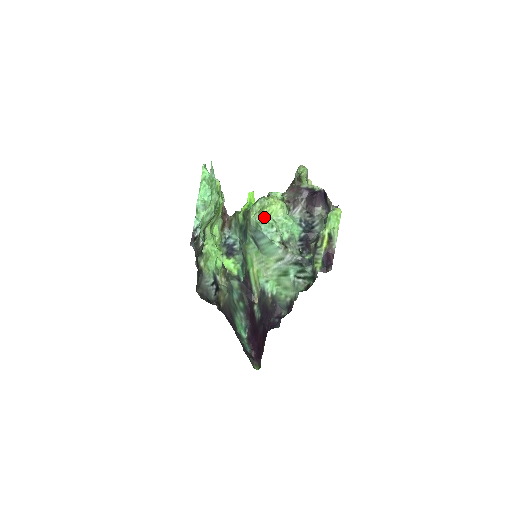
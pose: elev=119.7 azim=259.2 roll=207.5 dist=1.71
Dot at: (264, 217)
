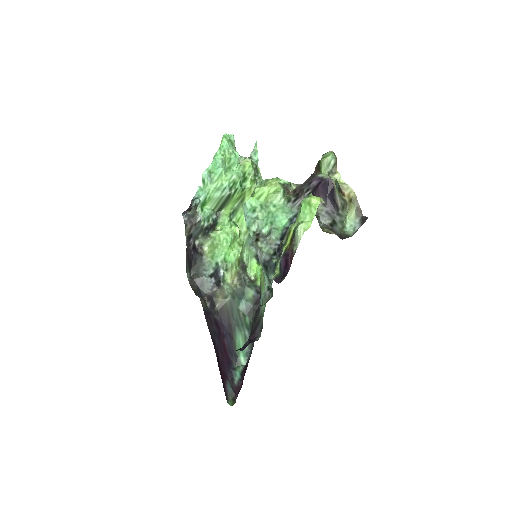
Dot at: (253, 199)
